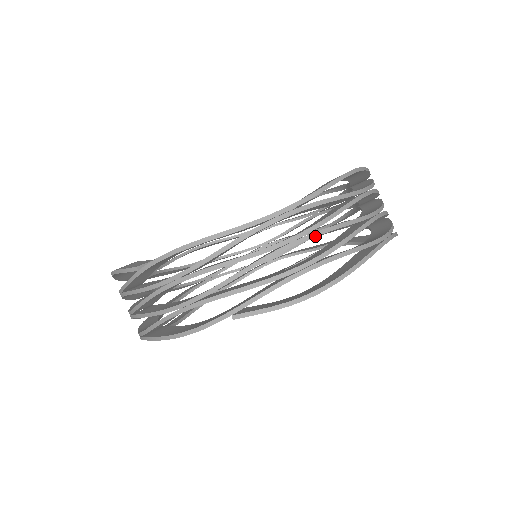
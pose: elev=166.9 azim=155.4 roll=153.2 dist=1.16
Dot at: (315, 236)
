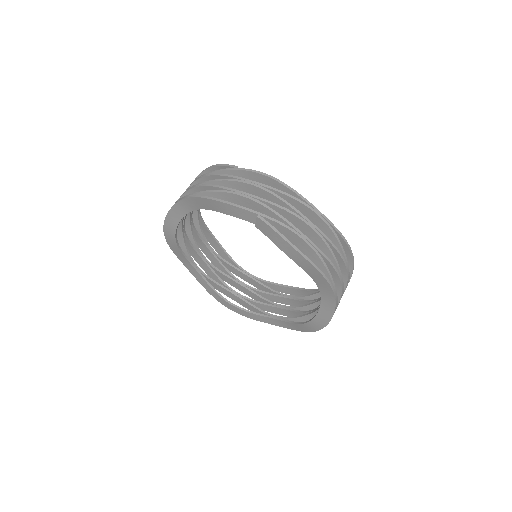
Dot at: (322, 239)
